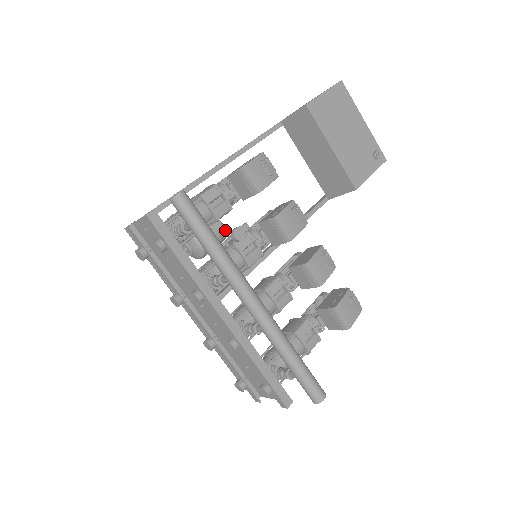
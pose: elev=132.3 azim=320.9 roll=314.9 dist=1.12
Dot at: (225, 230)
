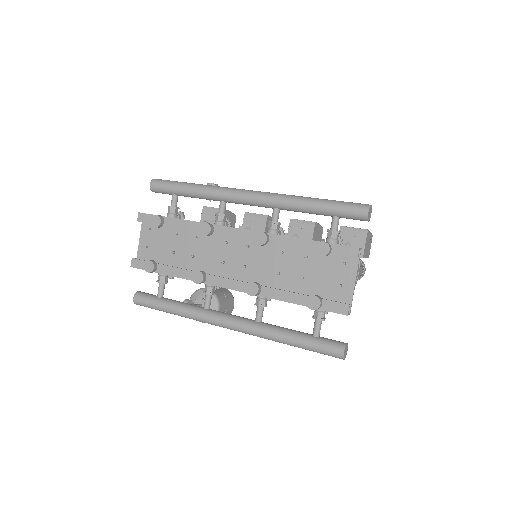
Dot at: (228, 290)
